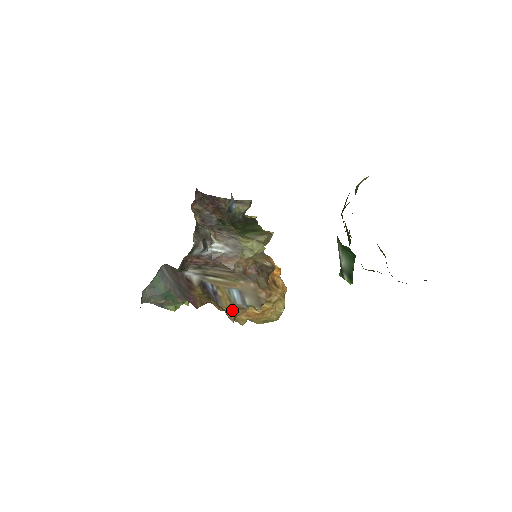
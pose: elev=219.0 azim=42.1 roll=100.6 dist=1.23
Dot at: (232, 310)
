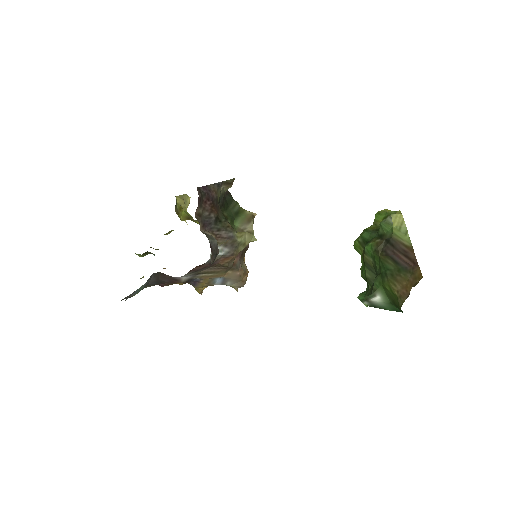
Dot at: (205, 287)
